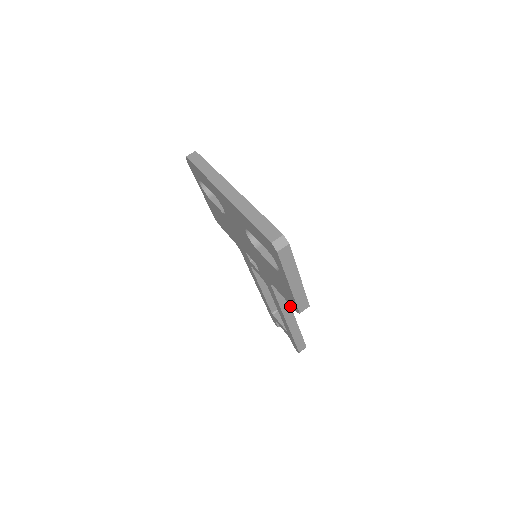
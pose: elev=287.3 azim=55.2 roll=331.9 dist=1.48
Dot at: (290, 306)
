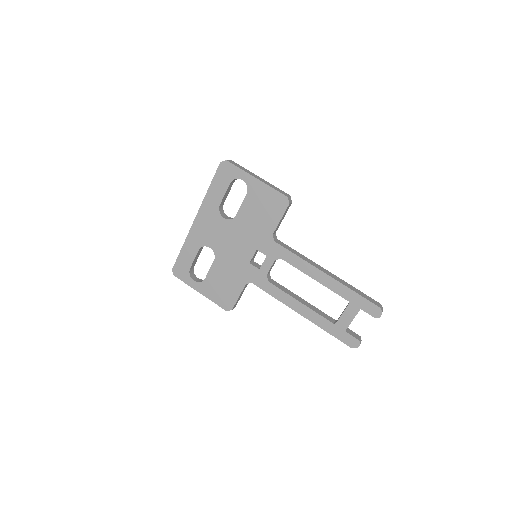
Dot at: (312, 262)
